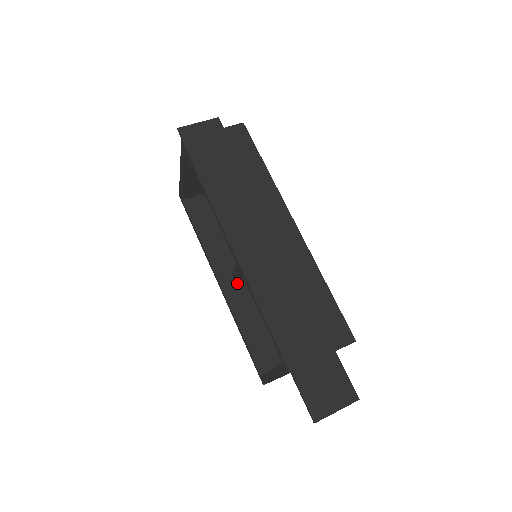
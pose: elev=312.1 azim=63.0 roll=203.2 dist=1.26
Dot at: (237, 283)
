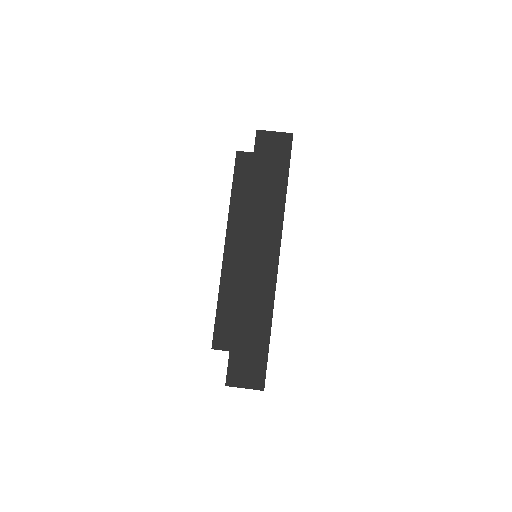
Dot at: occluded
